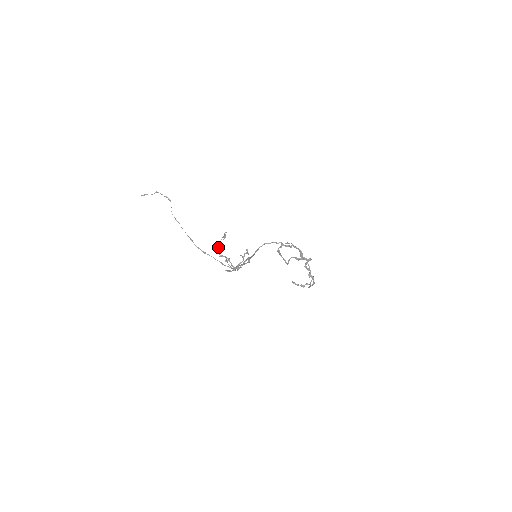
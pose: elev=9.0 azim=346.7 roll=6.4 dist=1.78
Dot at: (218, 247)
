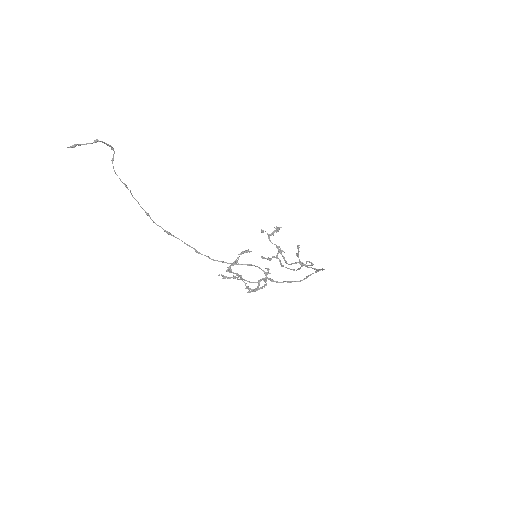
Dot at: (232, 265)
